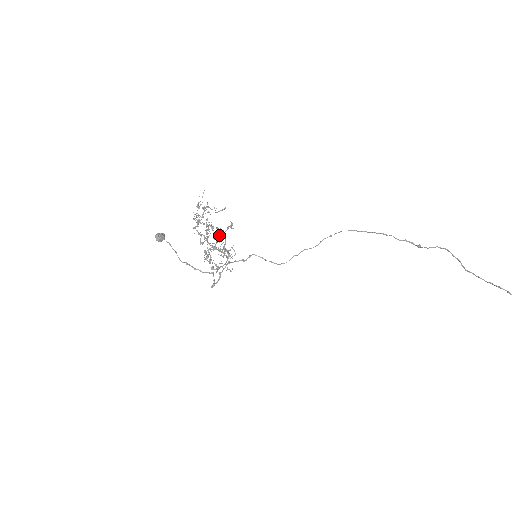
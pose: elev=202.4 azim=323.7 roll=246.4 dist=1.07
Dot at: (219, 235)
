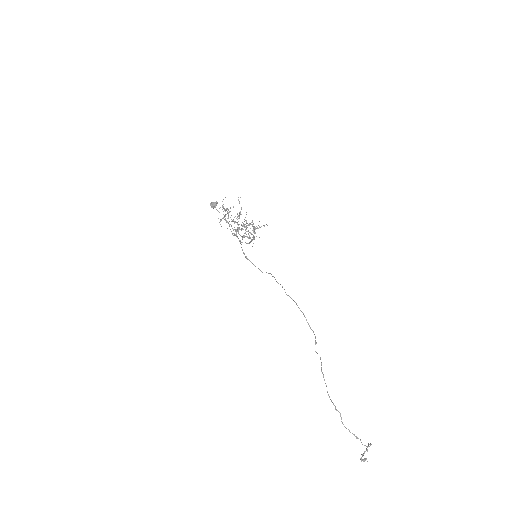
Dot at: (238, 229)
